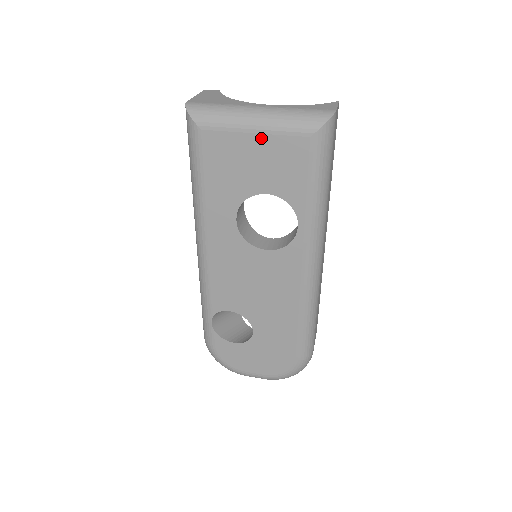
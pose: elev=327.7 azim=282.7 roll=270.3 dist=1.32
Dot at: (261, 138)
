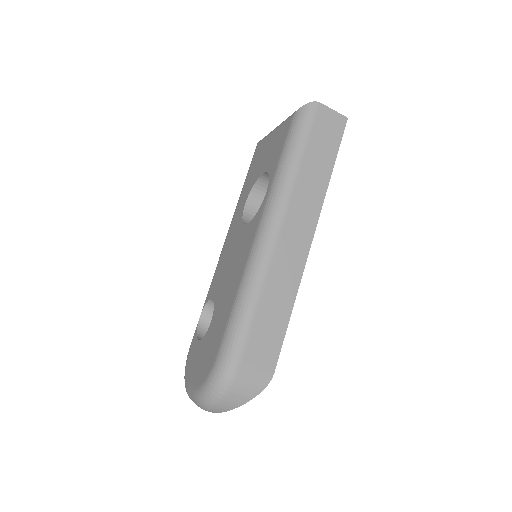
Dot at: (274, 134)
